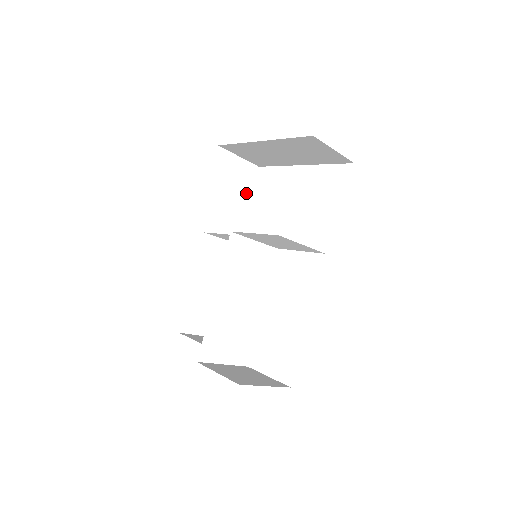
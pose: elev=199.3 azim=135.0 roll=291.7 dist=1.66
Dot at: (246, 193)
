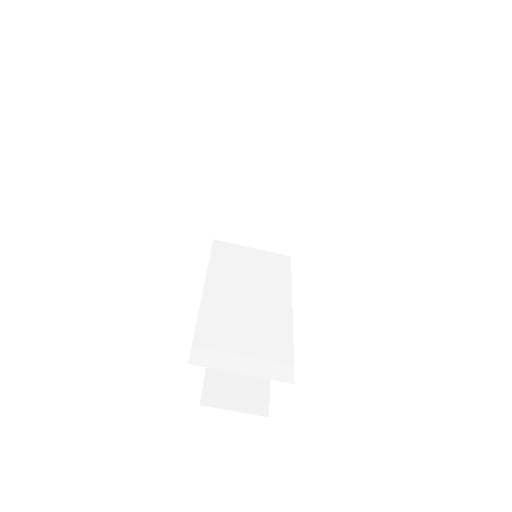
Dot at: occluded
